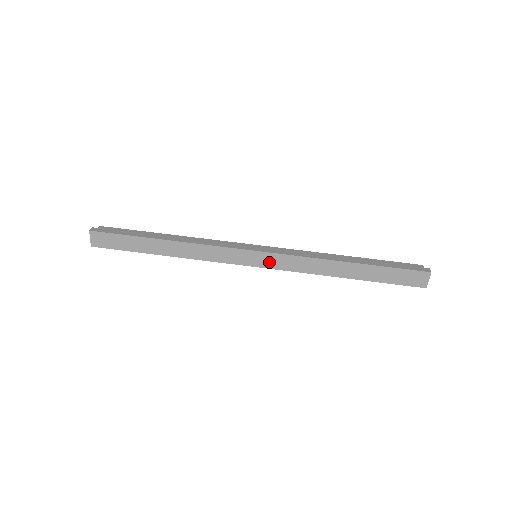
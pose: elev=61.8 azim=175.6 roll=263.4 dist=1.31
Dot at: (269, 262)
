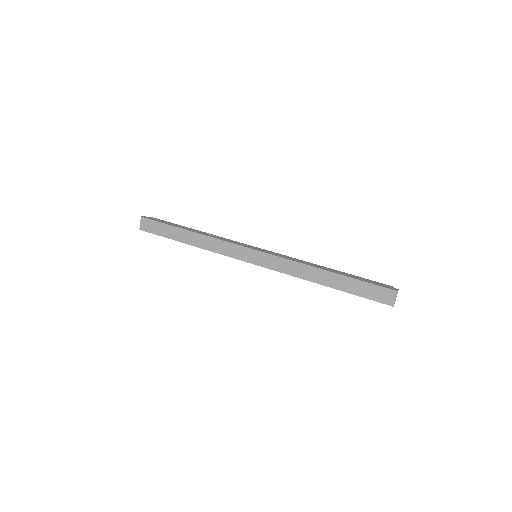
Dot at: (264, 261)
